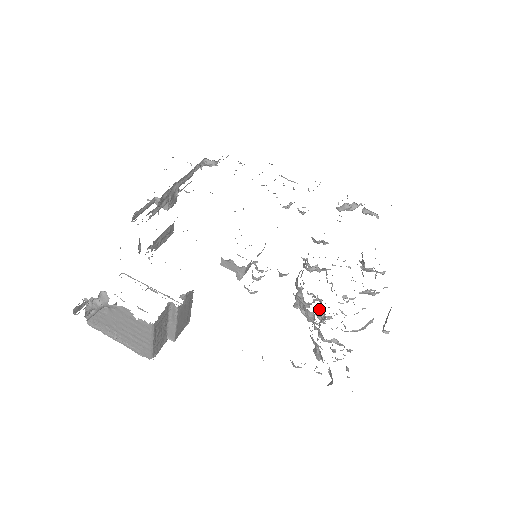
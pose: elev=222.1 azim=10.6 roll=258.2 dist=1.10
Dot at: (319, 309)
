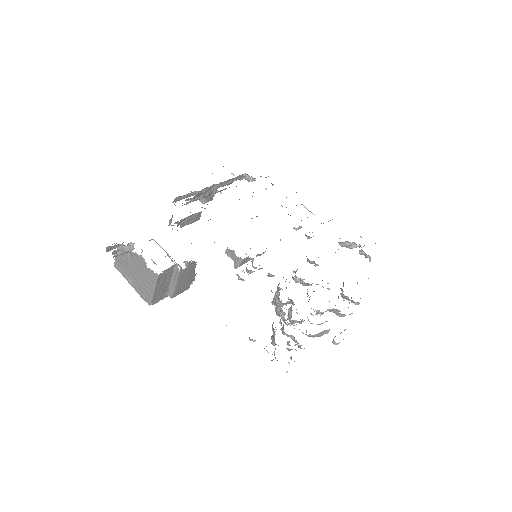
Dot at: (289, 309)
